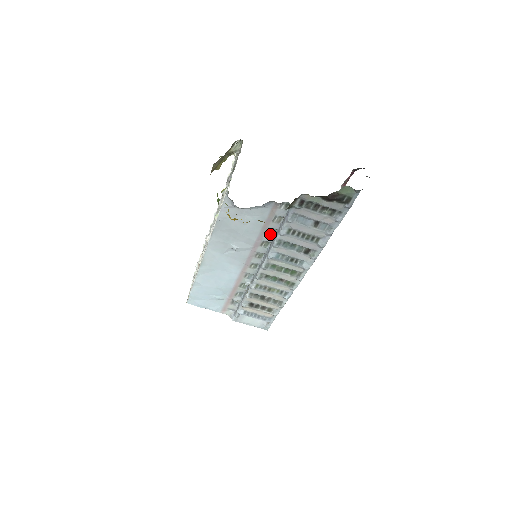
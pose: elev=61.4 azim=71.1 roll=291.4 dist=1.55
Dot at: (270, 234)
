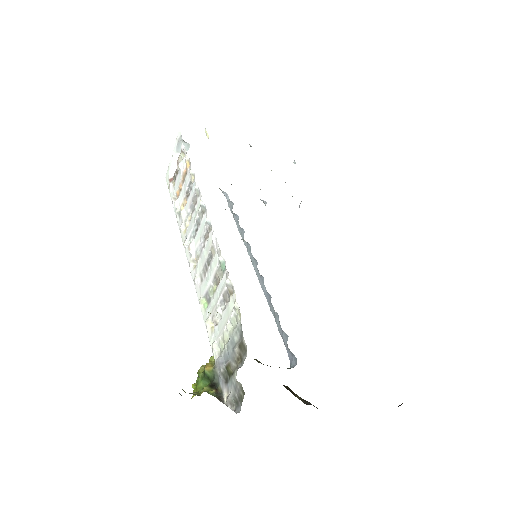
Dot at: occluded
